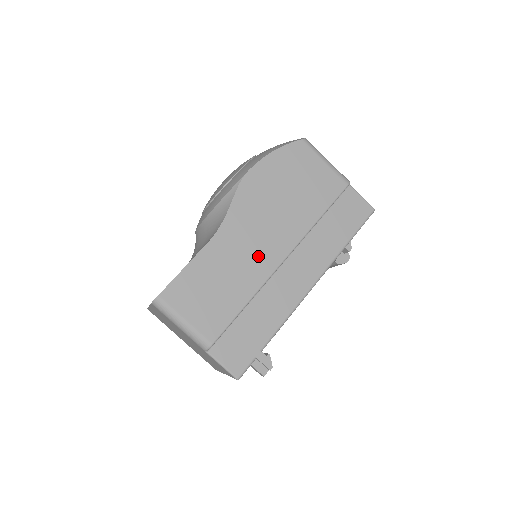
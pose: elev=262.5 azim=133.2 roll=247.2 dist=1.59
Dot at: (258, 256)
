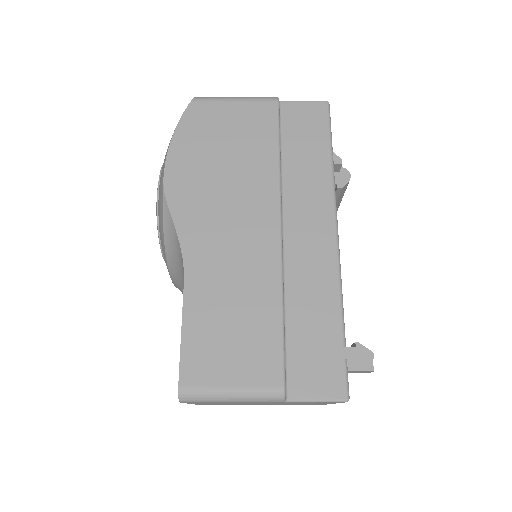
Dot at: (249, 251)
